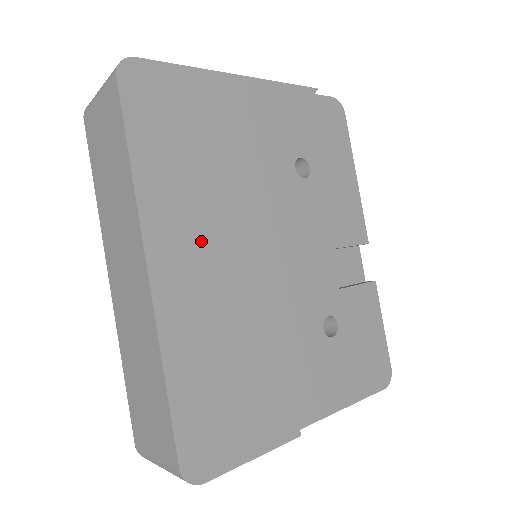
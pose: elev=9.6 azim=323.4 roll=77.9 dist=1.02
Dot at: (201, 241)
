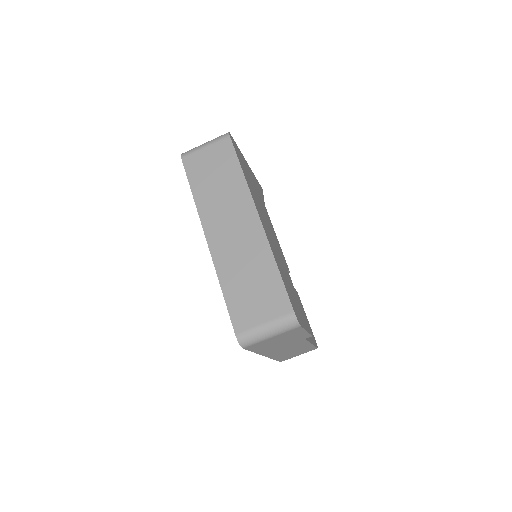
Dot at: (264, 219)
